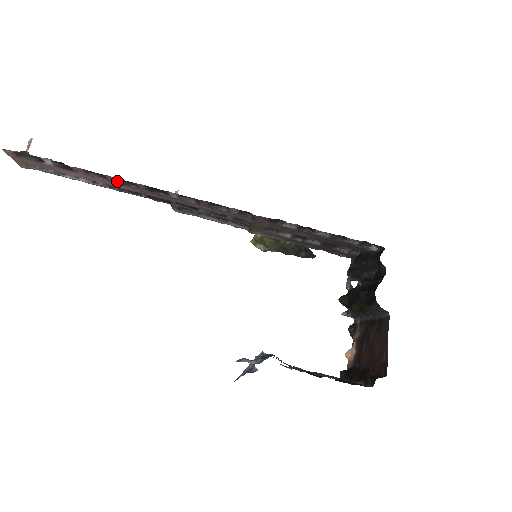
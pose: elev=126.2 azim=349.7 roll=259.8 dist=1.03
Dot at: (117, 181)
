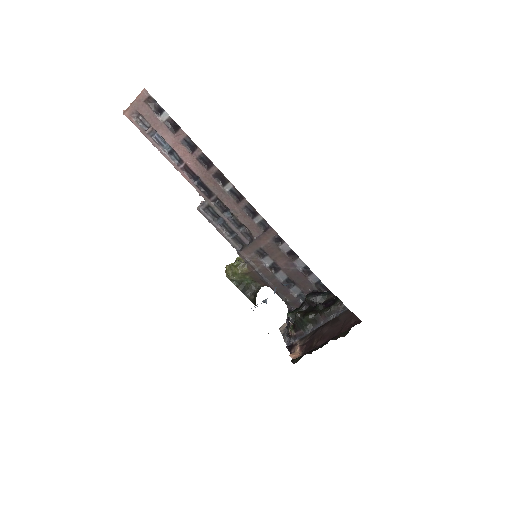
Dot at: (199, 157)
